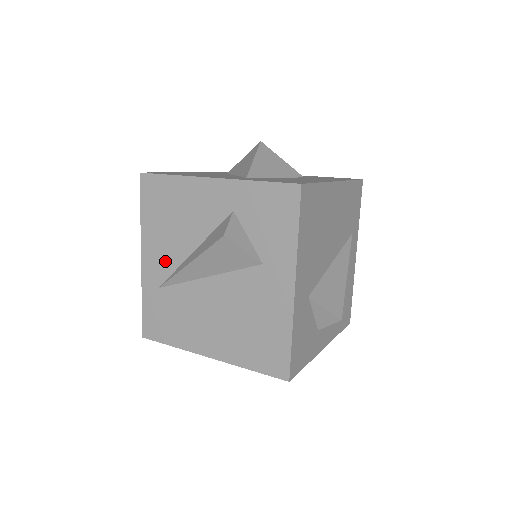
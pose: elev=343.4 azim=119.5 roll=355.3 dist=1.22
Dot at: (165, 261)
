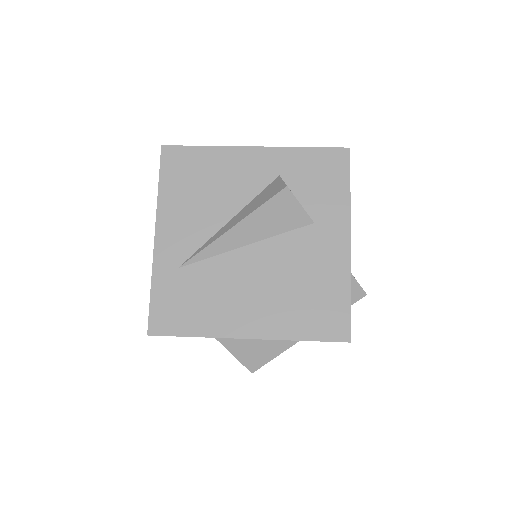
Dot at: (190, 235)
